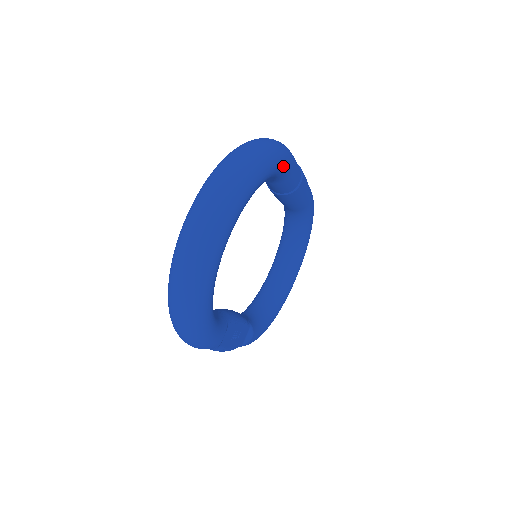
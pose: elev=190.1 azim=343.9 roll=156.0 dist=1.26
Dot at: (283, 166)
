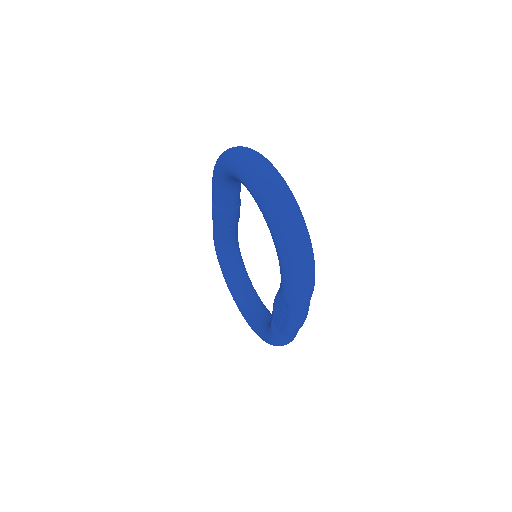
Dot at: occluded
